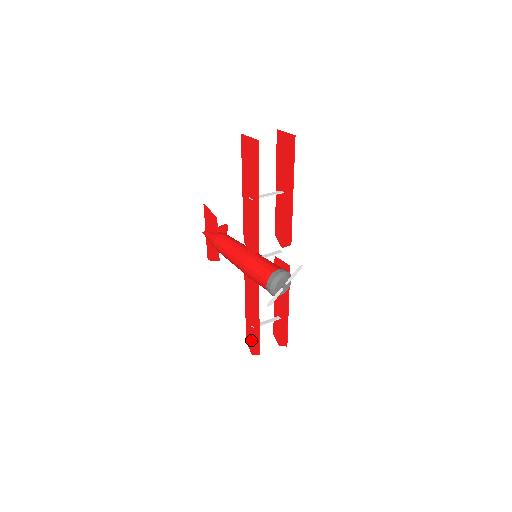
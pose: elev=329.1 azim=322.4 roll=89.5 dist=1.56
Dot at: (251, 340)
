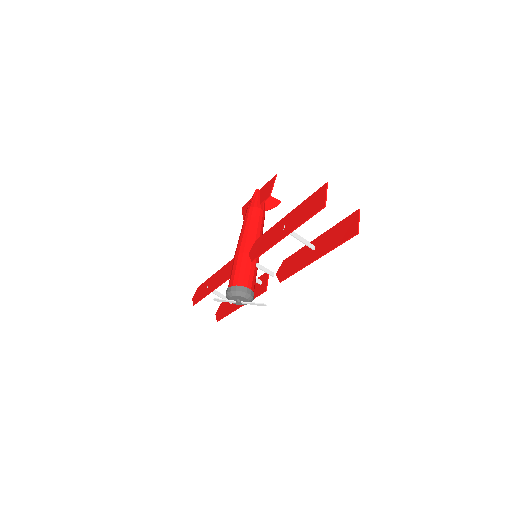
Dot at: (200, 291)
